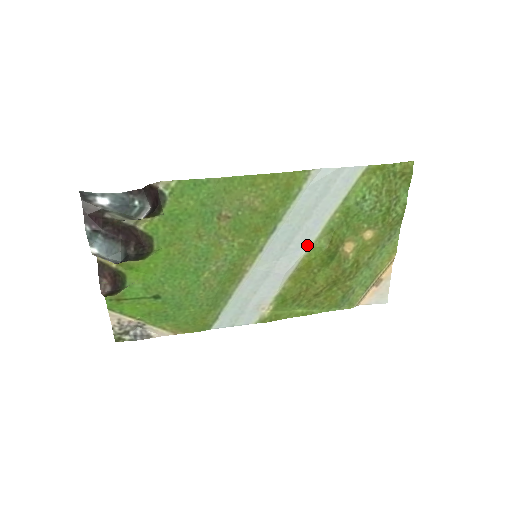
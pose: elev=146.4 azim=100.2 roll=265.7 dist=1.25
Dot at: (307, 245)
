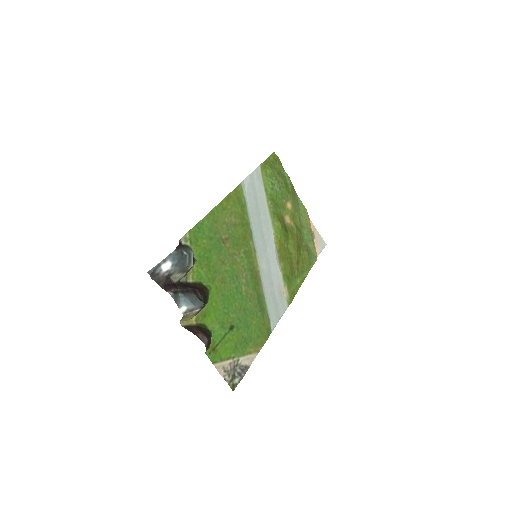
Dot at: (271, 231)
